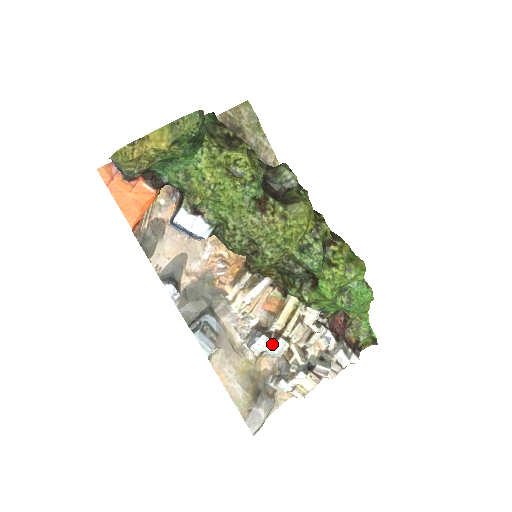
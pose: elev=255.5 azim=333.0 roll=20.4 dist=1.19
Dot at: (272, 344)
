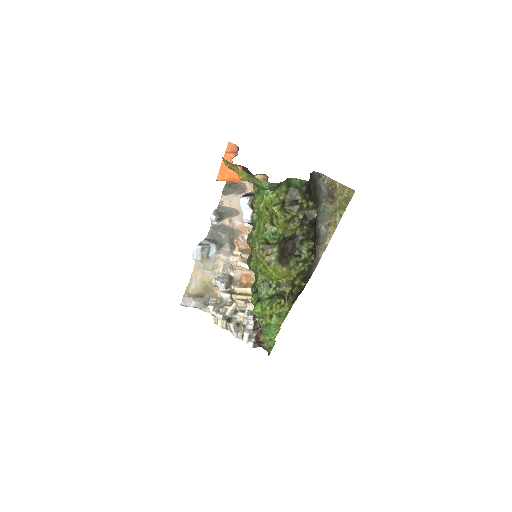
Dot at: (224, 291)
